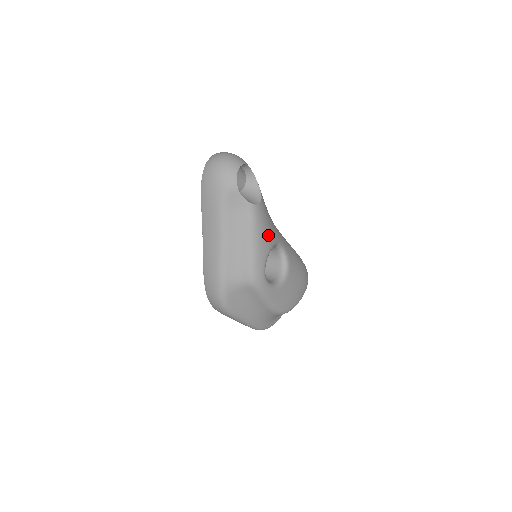
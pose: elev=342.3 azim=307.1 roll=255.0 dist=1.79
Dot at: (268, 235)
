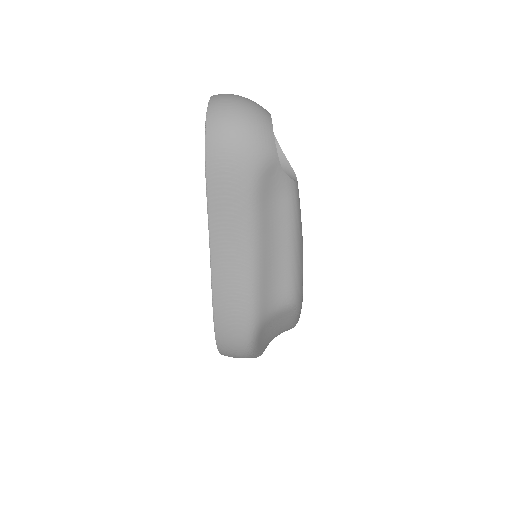
Dot at: occluded
